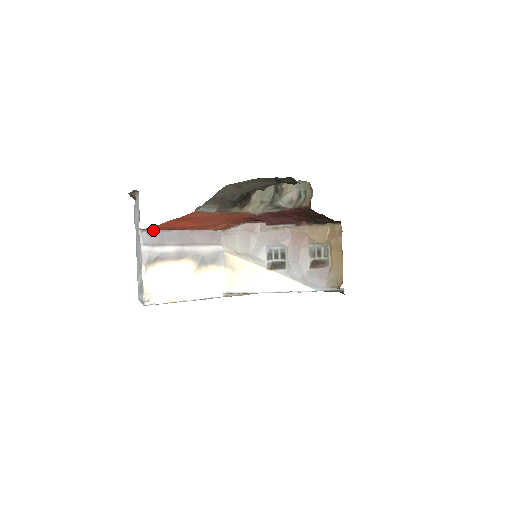
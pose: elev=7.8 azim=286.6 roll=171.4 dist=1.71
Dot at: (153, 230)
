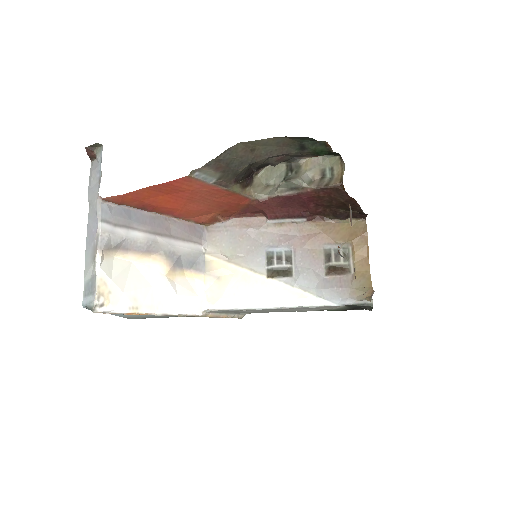
Dot at: (118, 203)
